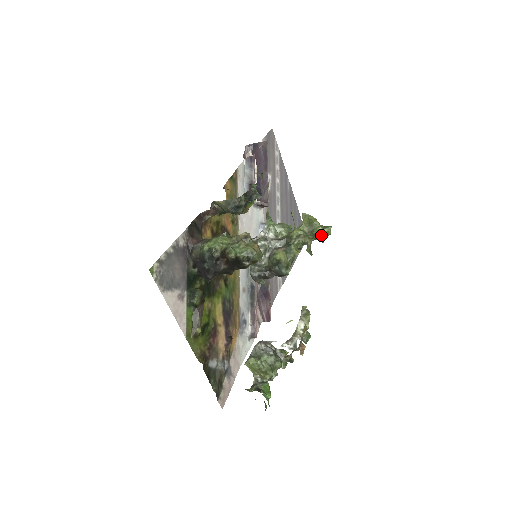
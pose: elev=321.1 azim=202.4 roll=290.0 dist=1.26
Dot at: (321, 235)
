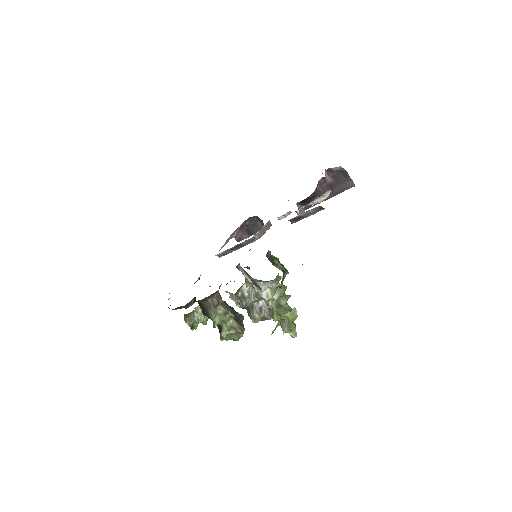
Dot at: (289, 330)
